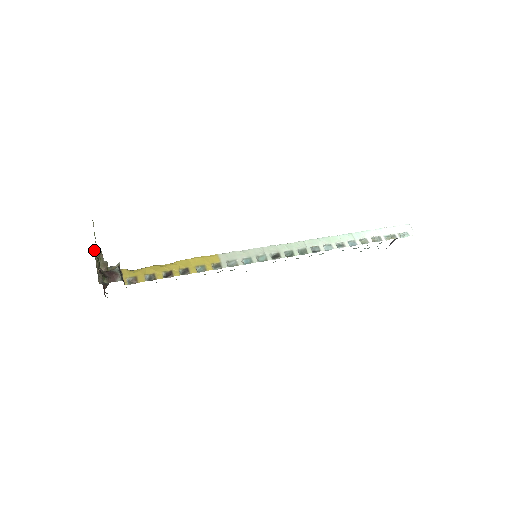
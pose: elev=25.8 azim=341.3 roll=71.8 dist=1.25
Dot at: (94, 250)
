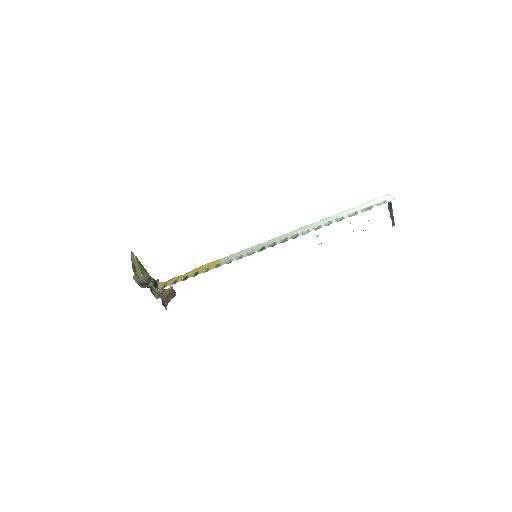
Dot at: (149, 278)
